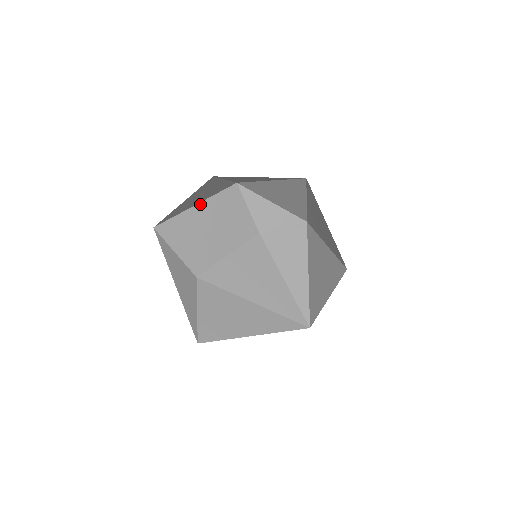
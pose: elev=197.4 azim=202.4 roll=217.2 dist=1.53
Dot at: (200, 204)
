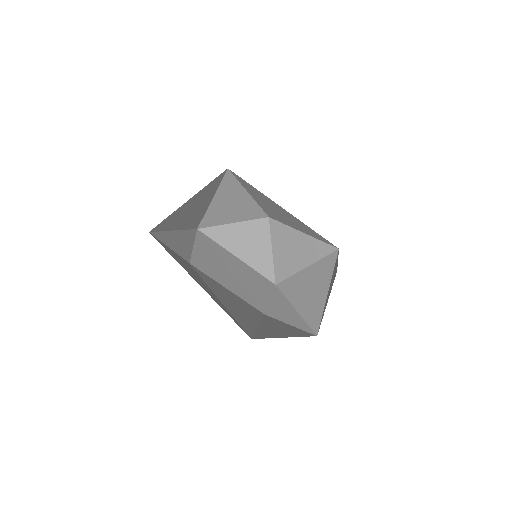
Dot at: (238, 259)
